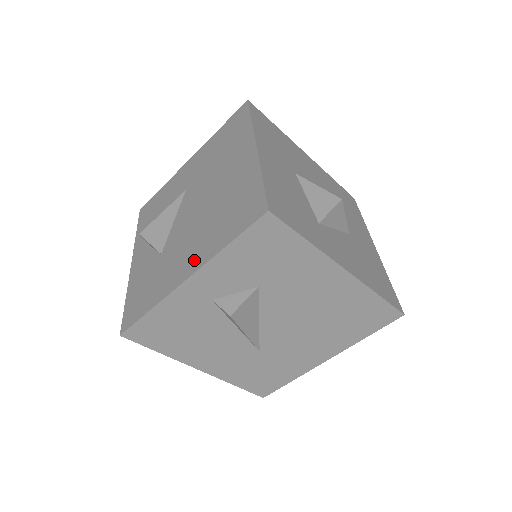
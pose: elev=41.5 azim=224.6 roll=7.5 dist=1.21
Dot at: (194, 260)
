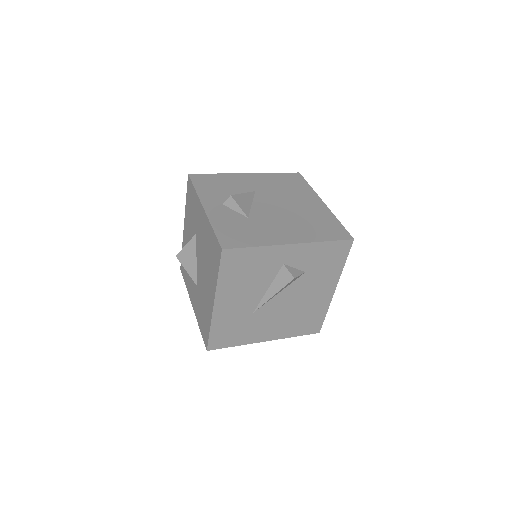
Dot at: (295, 236)
